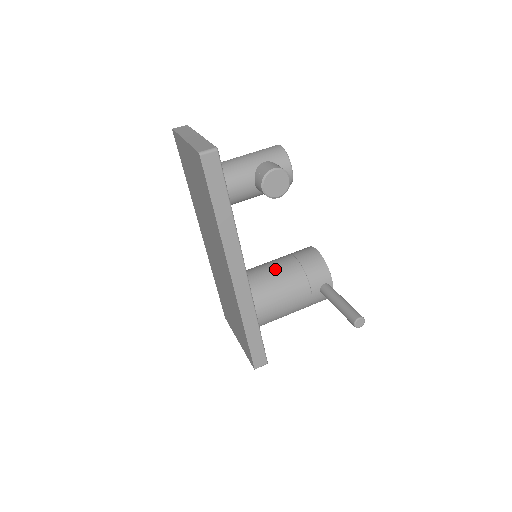
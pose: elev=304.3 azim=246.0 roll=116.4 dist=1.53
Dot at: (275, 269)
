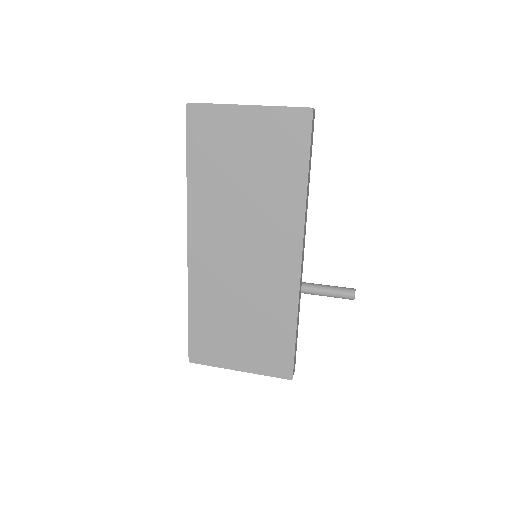
Dot at: occluded
